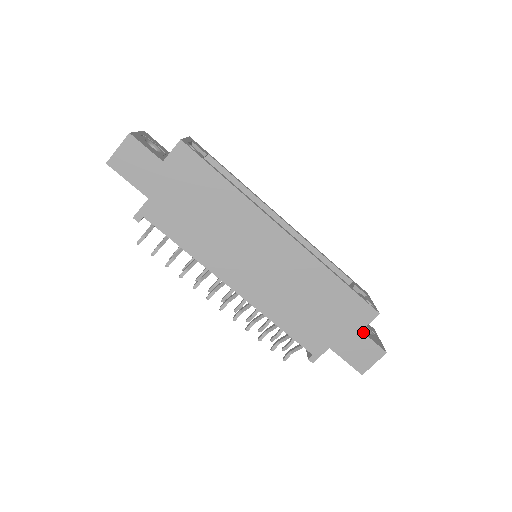
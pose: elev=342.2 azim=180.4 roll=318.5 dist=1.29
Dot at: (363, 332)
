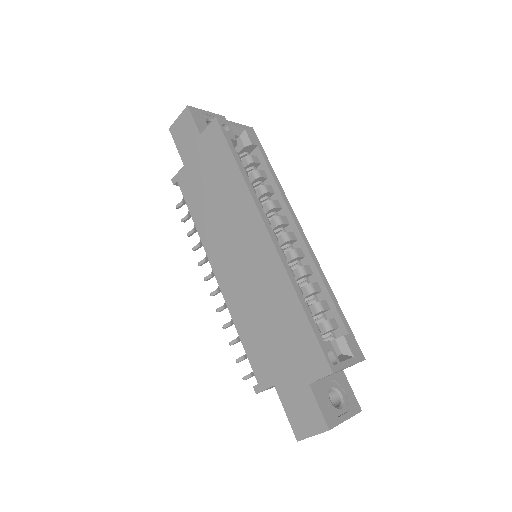
Dot at: (311, 387)
